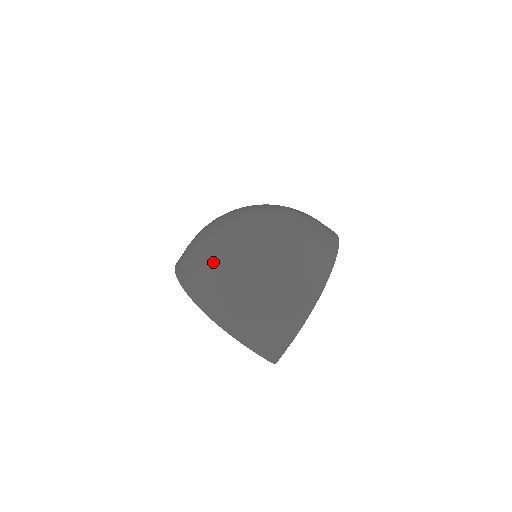
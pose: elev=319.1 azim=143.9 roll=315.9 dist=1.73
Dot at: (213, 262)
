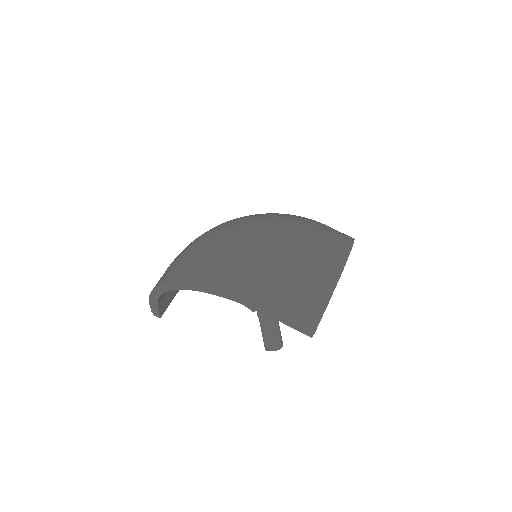
Dot at: (205, 240)
